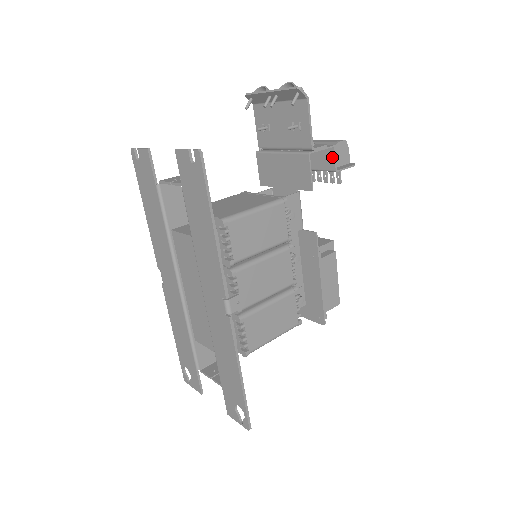
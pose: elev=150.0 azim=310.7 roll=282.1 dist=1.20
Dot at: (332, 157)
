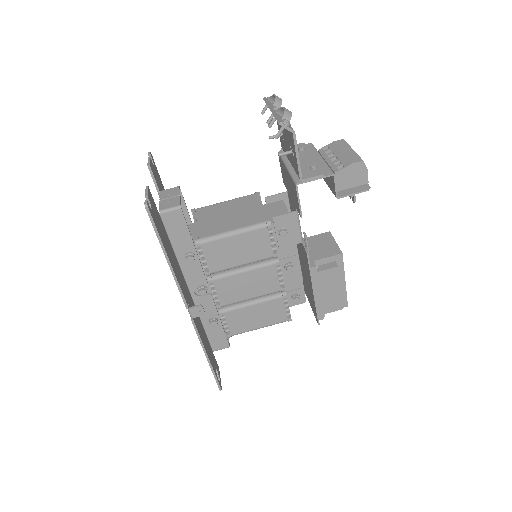
Dot at: (333, 184)
